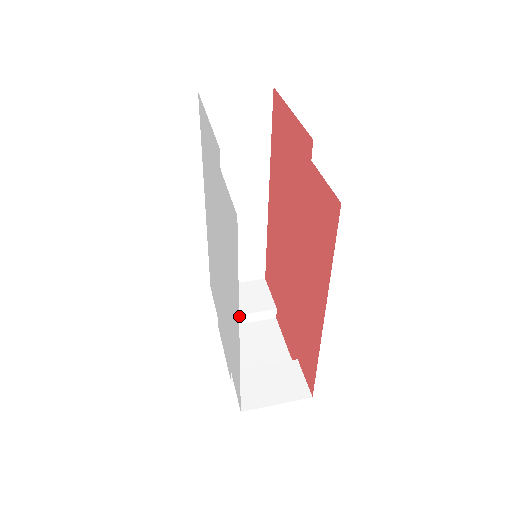
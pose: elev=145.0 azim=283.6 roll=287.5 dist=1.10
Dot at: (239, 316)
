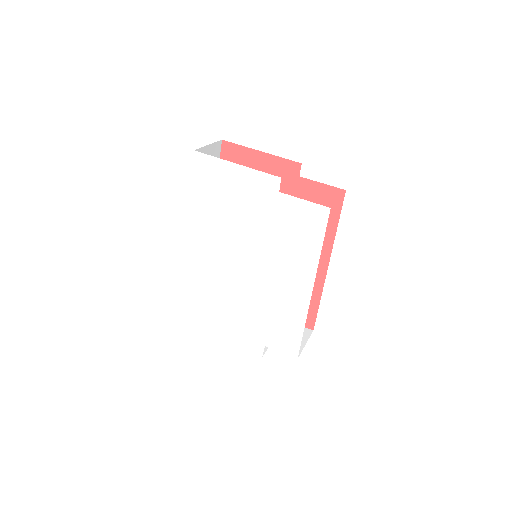
Dot at: occluded
